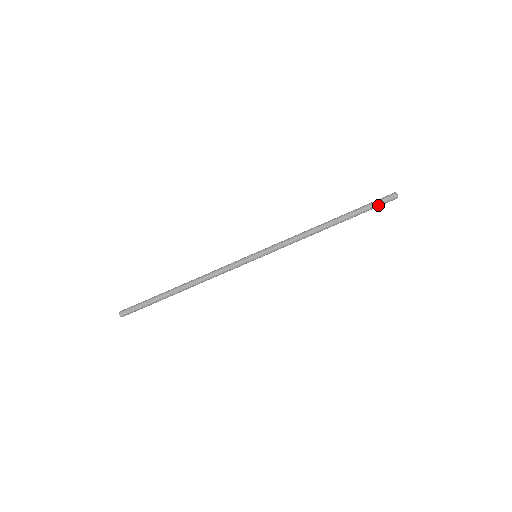
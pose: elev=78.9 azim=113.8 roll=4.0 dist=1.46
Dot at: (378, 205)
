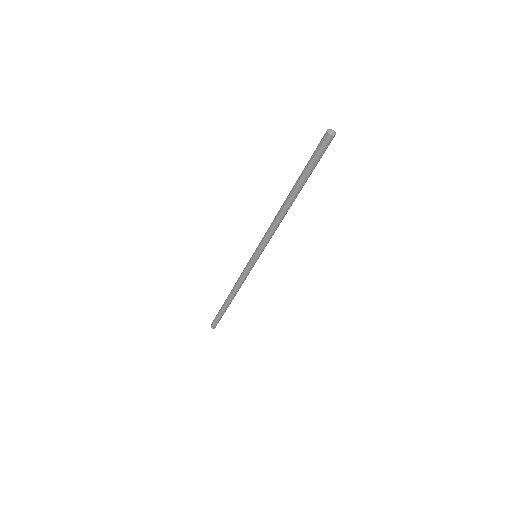
Dot at: (321, 157)
